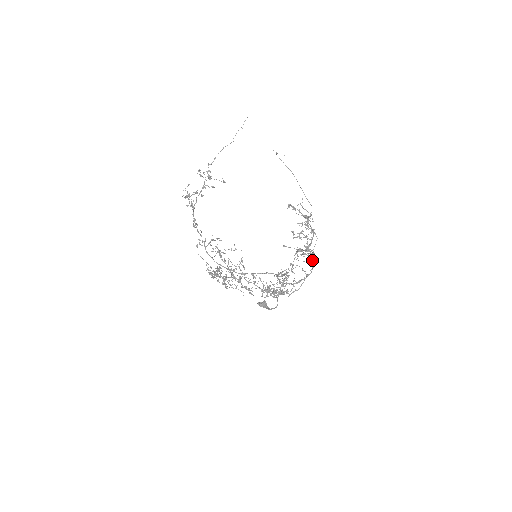
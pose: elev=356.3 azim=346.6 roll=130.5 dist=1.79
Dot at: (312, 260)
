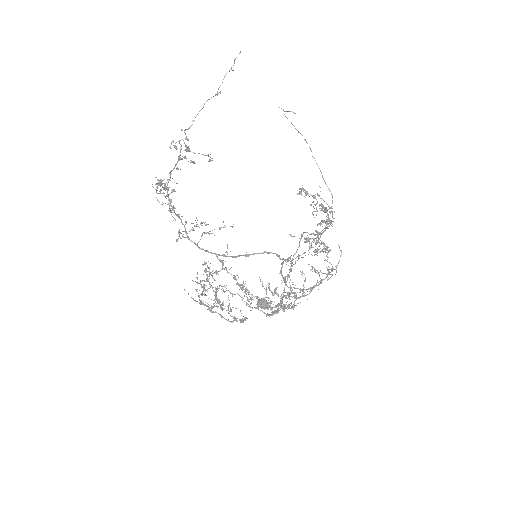
Dot at: occluded
